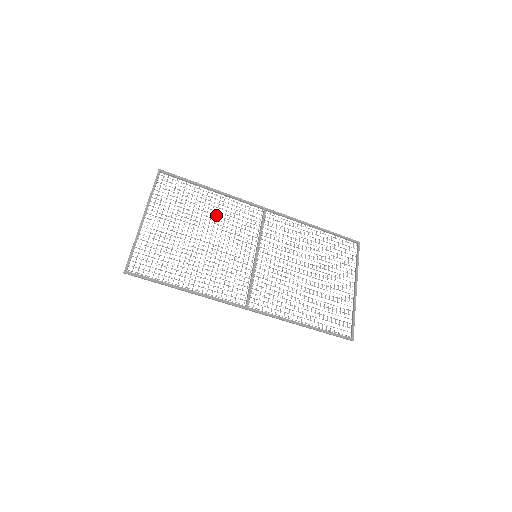
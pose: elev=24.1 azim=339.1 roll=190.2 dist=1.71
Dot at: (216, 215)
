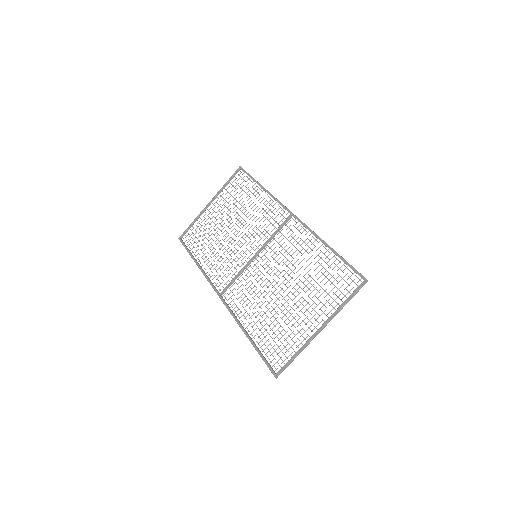
Dot at: occluded
